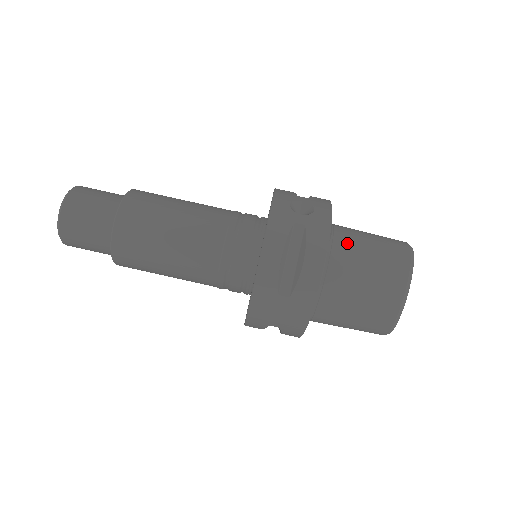
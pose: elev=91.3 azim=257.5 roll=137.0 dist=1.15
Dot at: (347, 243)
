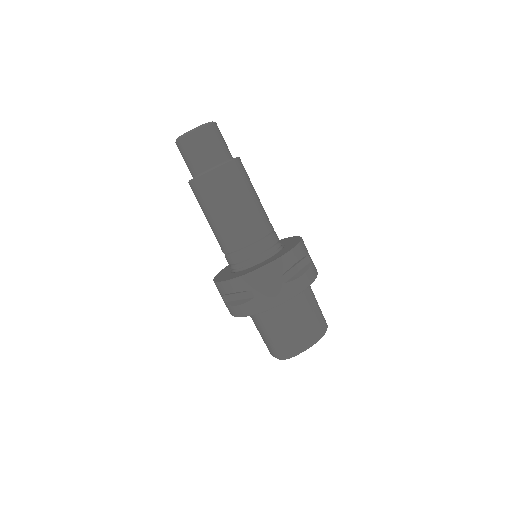
Dot at: (311, 291)
